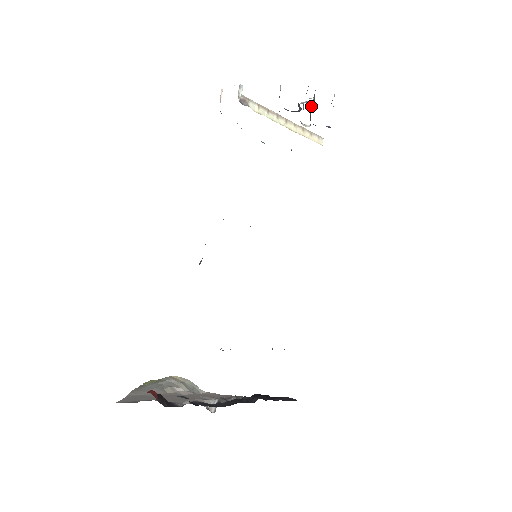
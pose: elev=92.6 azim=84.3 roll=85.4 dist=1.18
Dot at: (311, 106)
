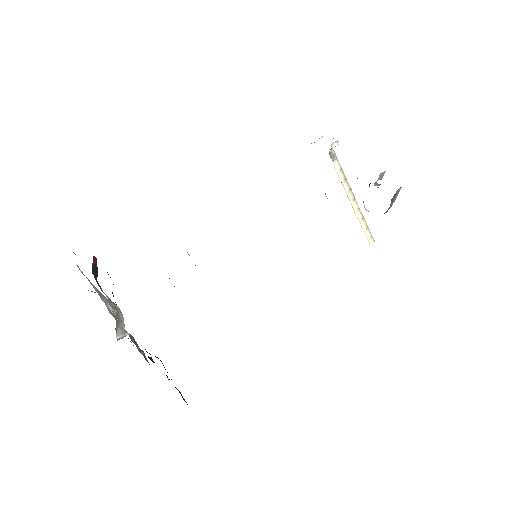
Dot at: (378, 185)
